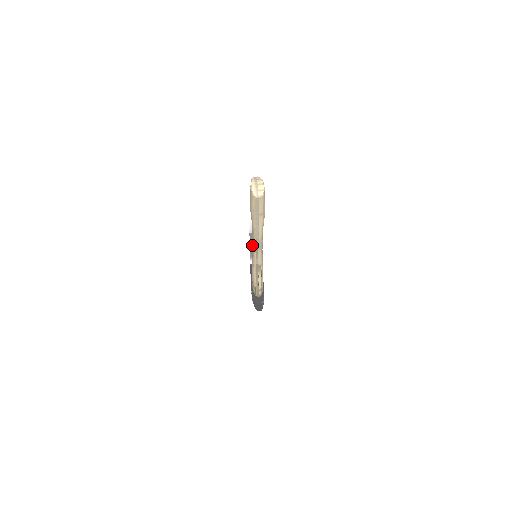
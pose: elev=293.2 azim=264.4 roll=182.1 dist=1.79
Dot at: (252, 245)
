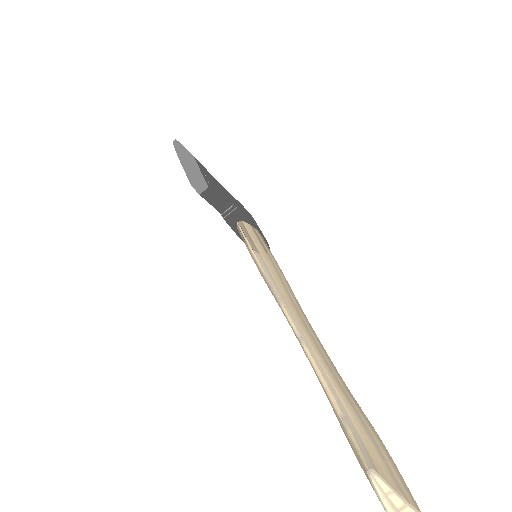
Dot at: (210, 199)
